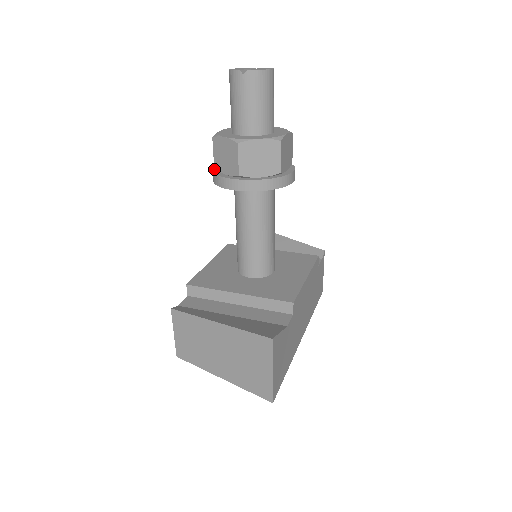
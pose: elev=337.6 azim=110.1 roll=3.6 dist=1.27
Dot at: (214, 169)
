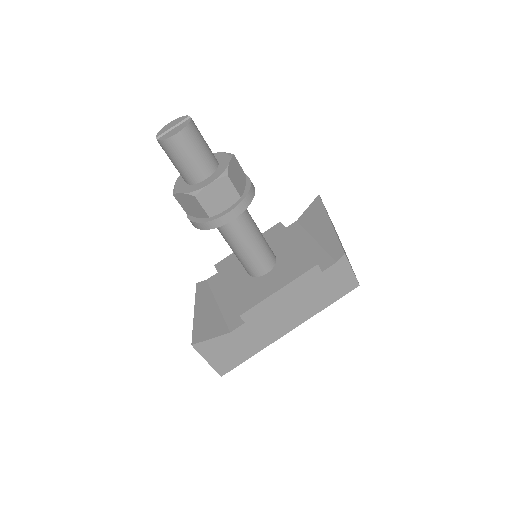
Dot at: occluded
